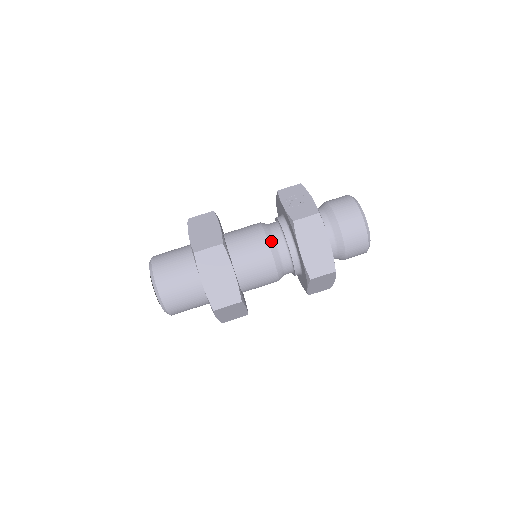
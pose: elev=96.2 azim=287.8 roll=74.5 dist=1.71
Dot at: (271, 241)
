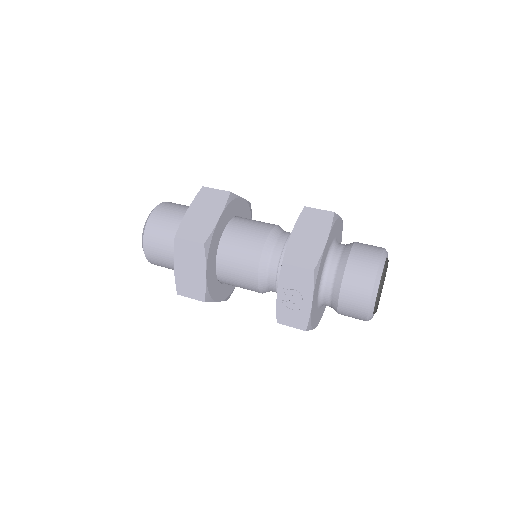
Dot at: occluded
